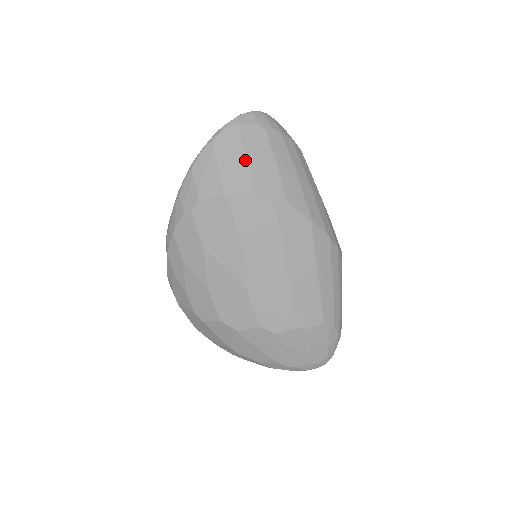
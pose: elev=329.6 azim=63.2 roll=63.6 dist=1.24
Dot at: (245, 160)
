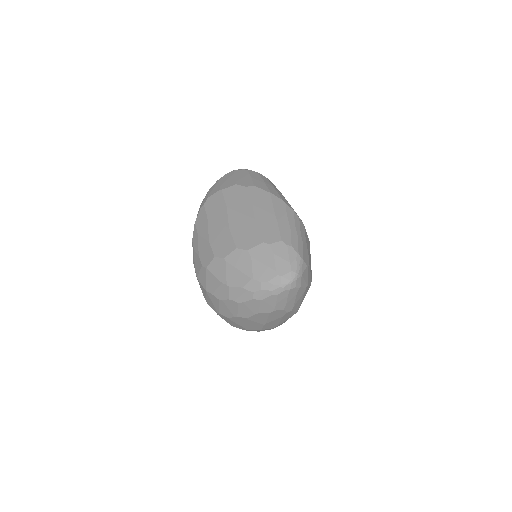
Dot at: (234, 178)
